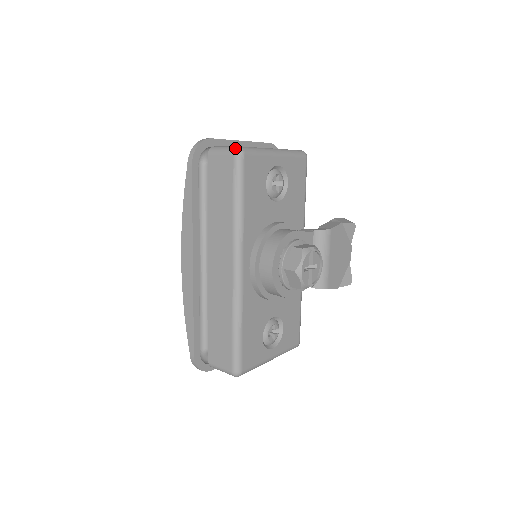
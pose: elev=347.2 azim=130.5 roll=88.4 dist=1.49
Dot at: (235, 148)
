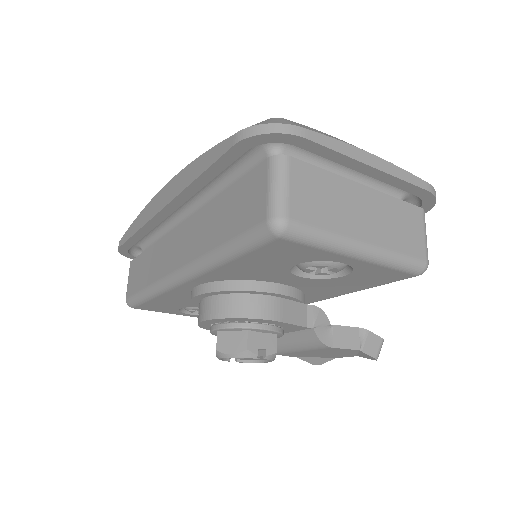
Dot at: (278, 217)
